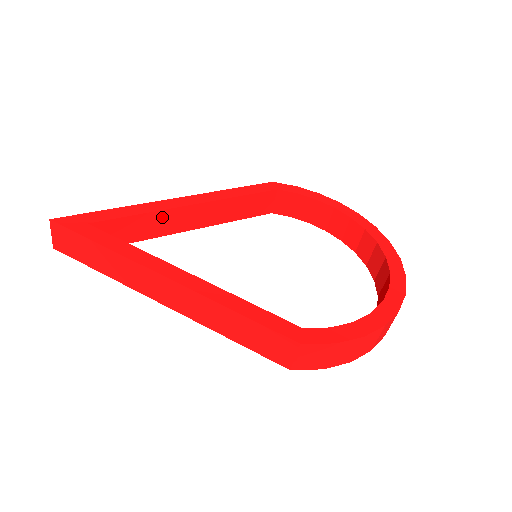
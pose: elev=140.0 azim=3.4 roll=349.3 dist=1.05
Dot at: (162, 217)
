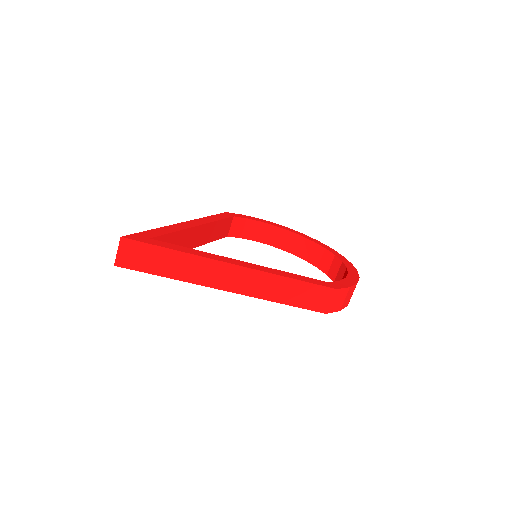
Dot at: (183, 236)
